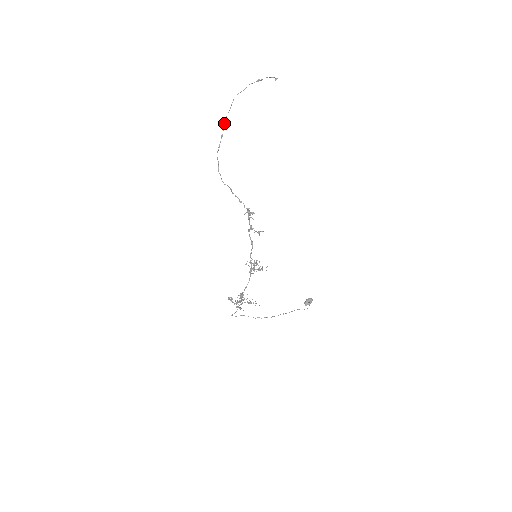
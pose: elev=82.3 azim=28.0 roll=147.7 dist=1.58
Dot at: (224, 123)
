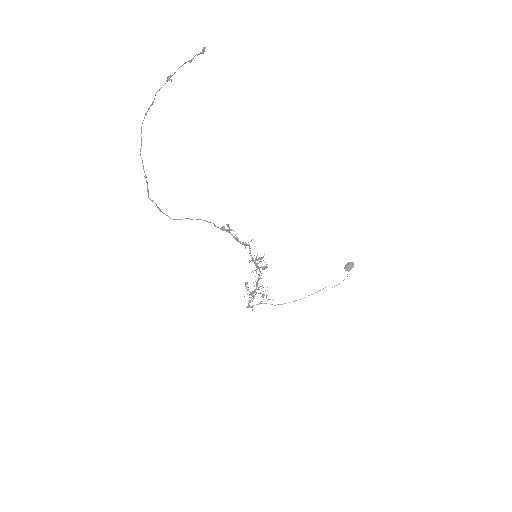
Dot at: occluded
